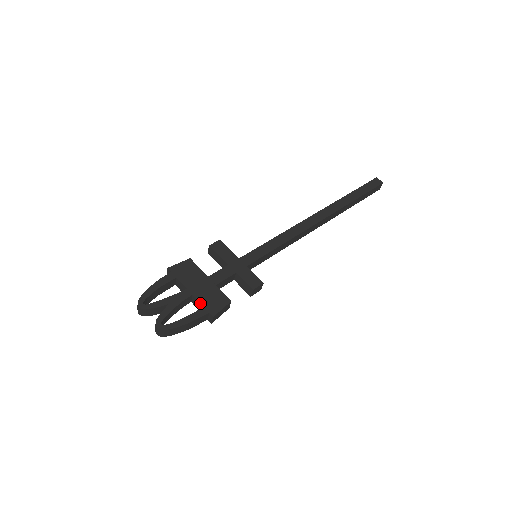
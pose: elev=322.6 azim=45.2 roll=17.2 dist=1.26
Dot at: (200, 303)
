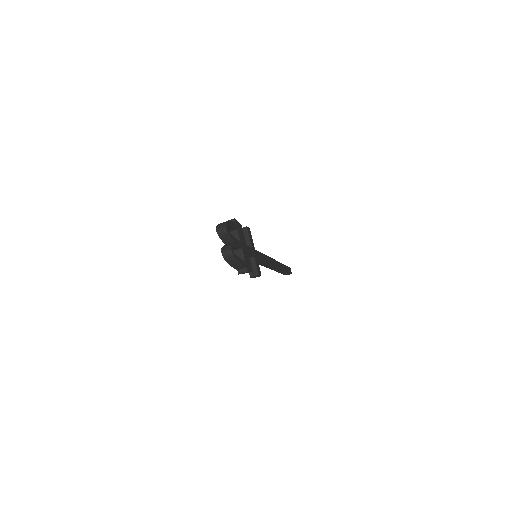
Dot at: (244, 257)
